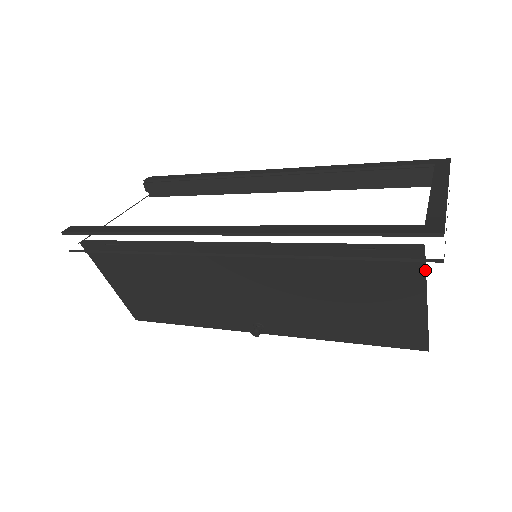
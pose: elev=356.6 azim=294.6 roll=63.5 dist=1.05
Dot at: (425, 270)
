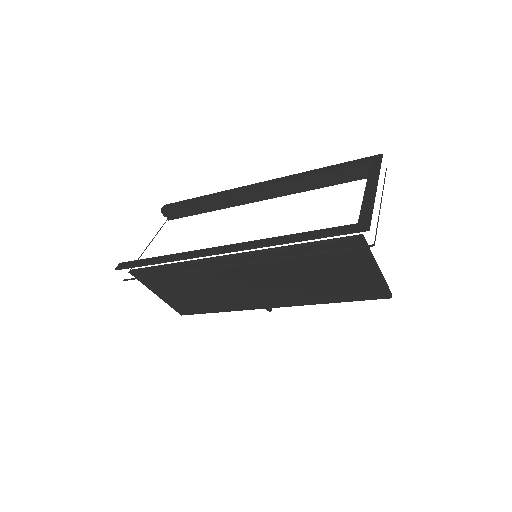
Dot at: (368, 249)
